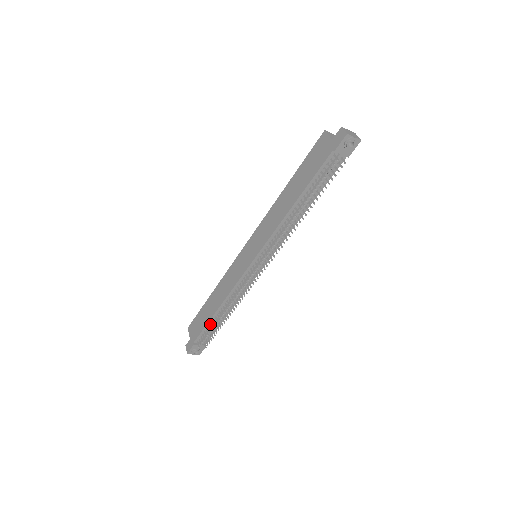
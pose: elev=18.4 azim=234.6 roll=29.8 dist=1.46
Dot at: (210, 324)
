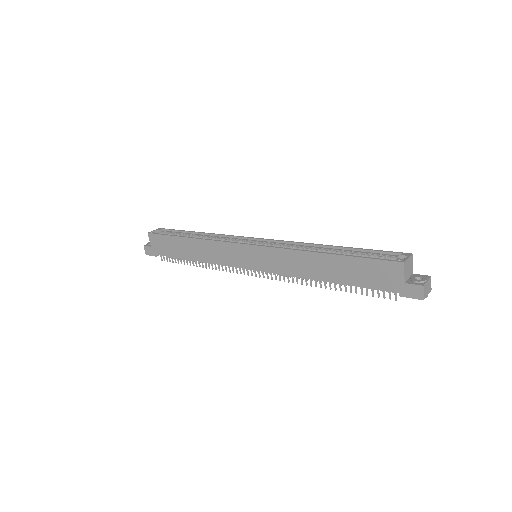
Dot at: (180, 257)
